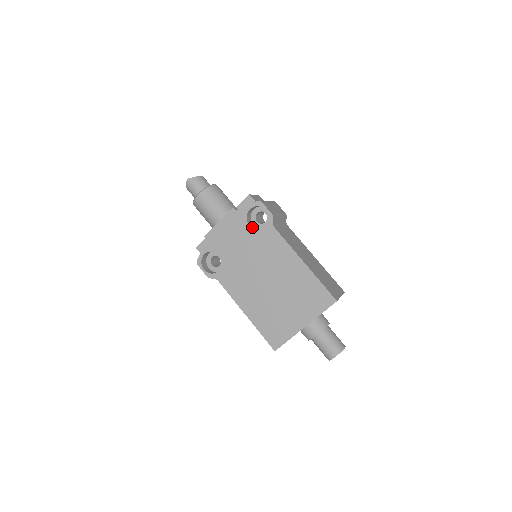
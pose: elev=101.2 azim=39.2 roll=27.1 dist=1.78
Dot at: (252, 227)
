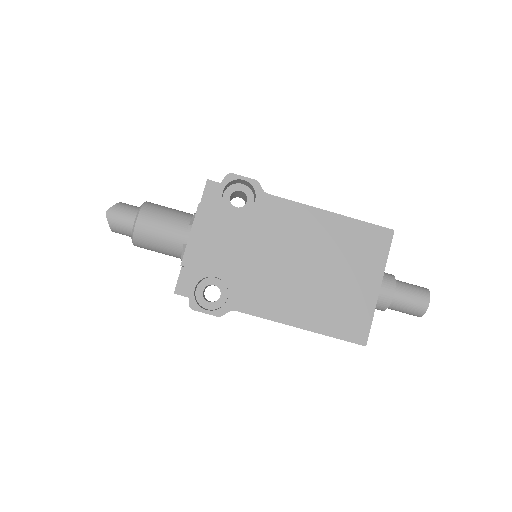
Dot at: (238, 212)
